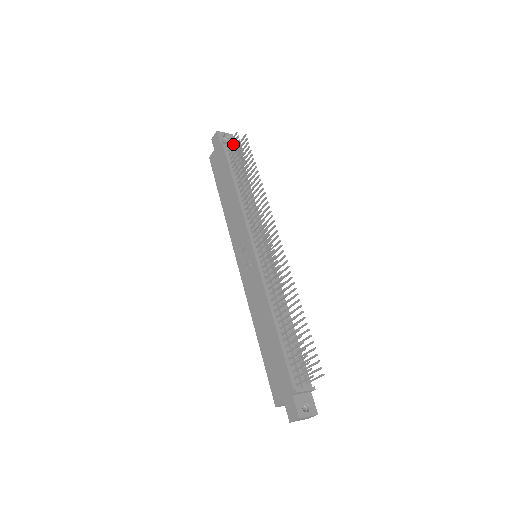
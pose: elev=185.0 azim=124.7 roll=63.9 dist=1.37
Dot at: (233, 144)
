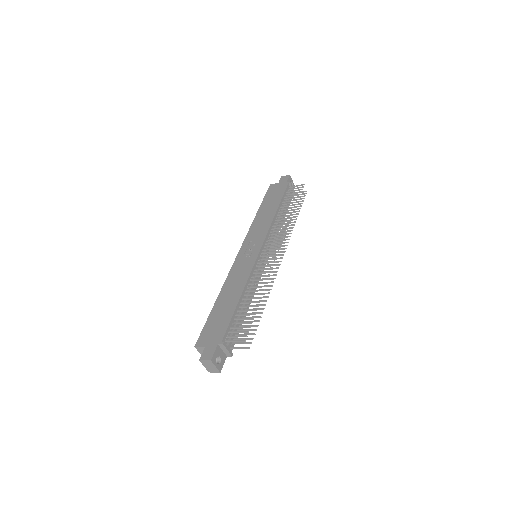
Dot at: occluded
